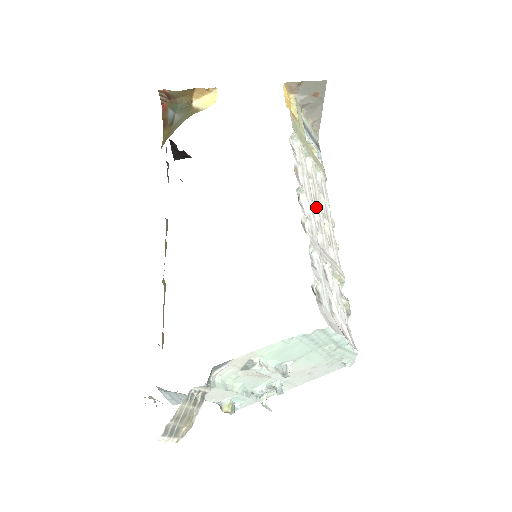
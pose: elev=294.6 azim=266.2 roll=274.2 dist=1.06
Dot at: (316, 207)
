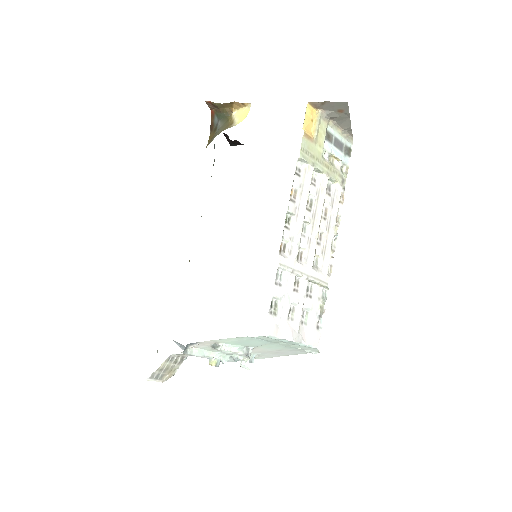
Dot at: (311, 223)
